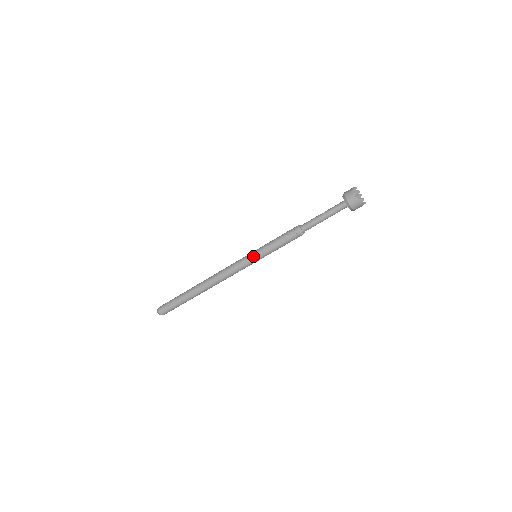
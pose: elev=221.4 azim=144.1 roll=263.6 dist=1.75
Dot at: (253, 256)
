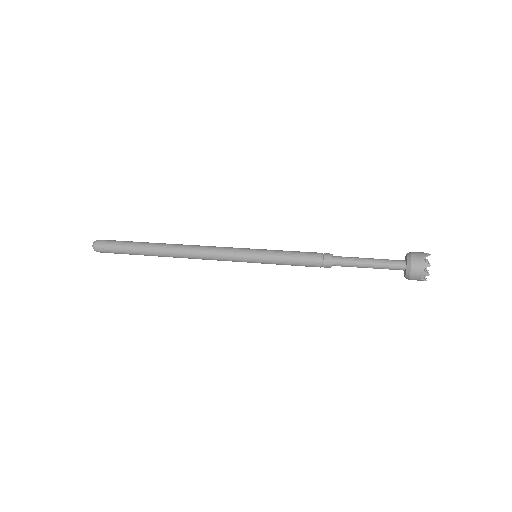
Dot at: (254, 251)
